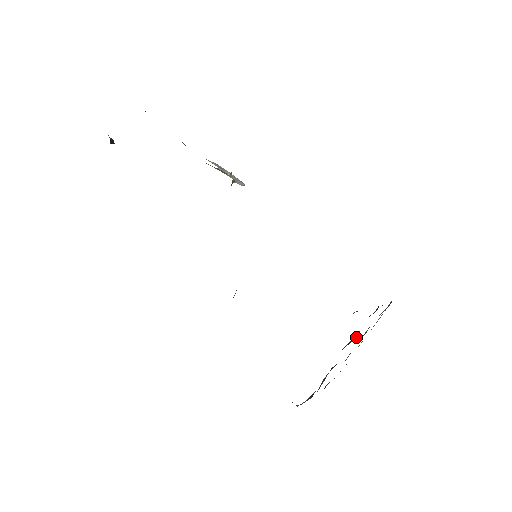
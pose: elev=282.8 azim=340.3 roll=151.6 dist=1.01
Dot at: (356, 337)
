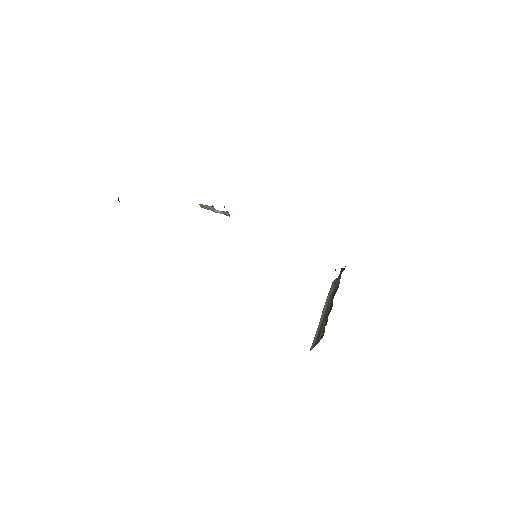
Dot at: occluded
